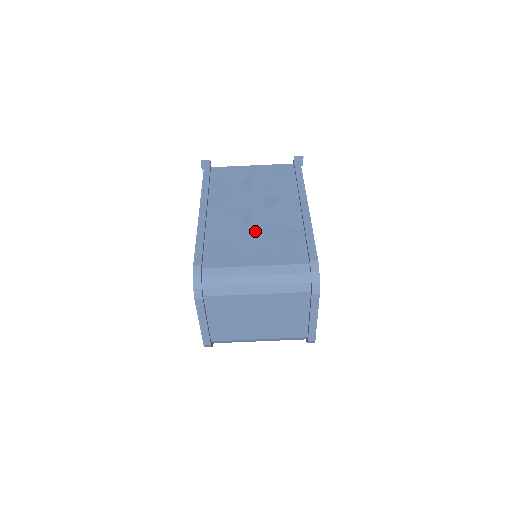
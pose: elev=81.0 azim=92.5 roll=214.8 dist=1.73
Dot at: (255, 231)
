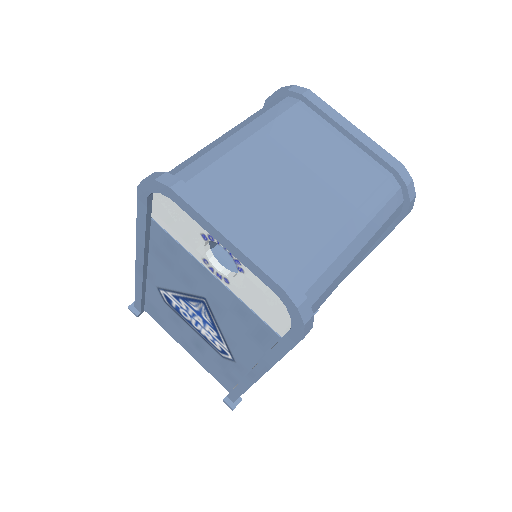
Dot at: occluded
